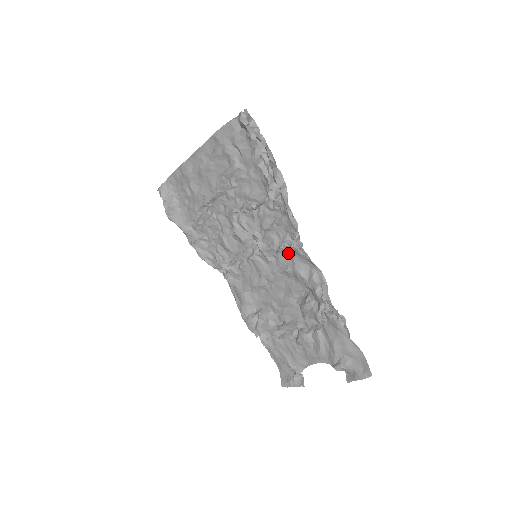
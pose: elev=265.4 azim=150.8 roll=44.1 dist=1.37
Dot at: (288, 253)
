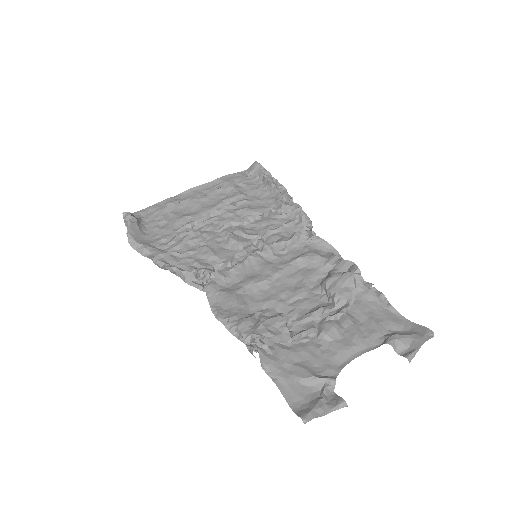
Dot at: (299, 246)
